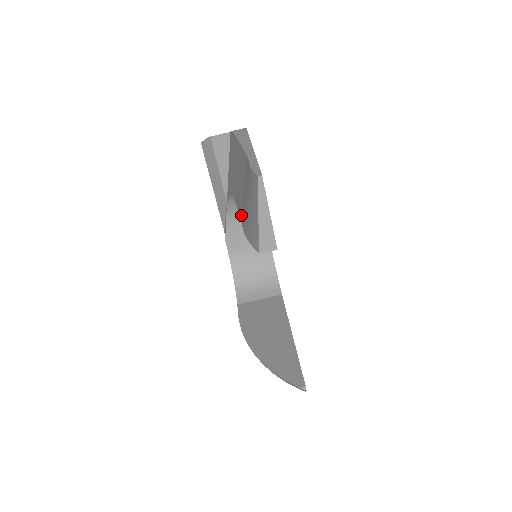
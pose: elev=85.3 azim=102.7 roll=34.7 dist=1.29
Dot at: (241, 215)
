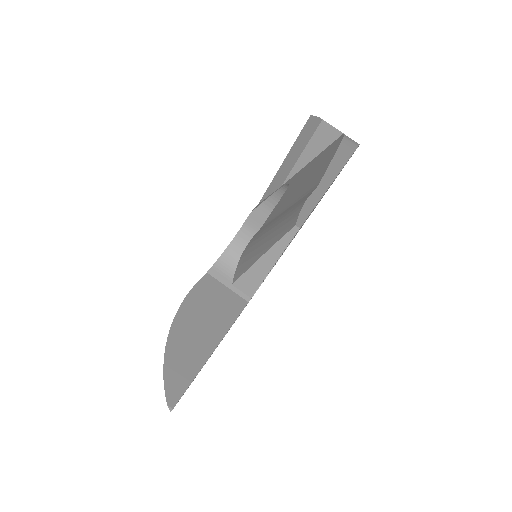
Dot at: (266, 223)
